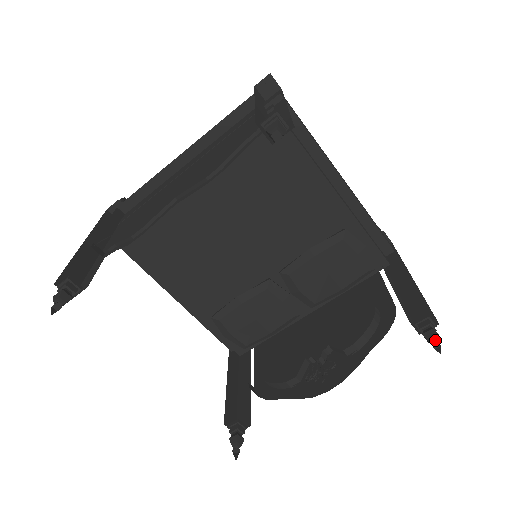
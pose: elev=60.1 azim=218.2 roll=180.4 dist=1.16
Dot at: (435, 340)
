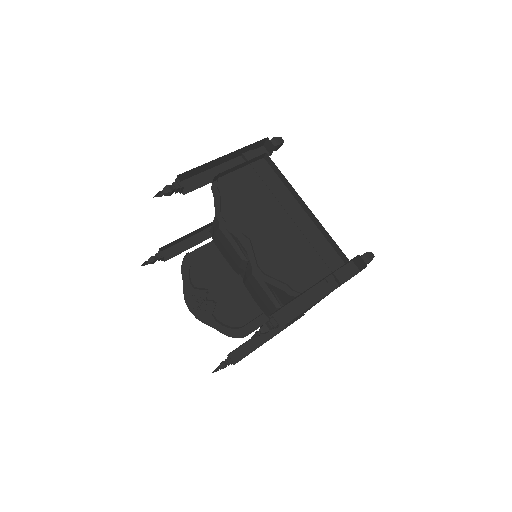
Dot at: (220, 368)
